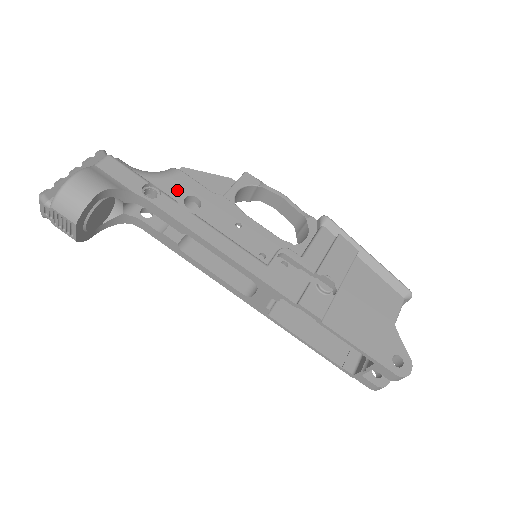
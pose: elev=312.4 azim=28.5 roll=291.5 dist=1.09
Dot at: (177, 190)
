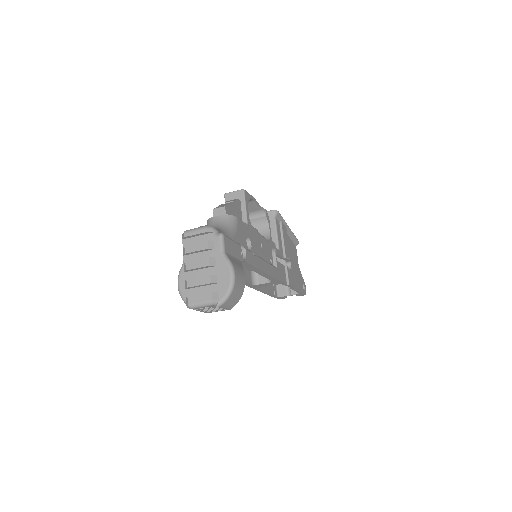
Dot at: (243, 238)
